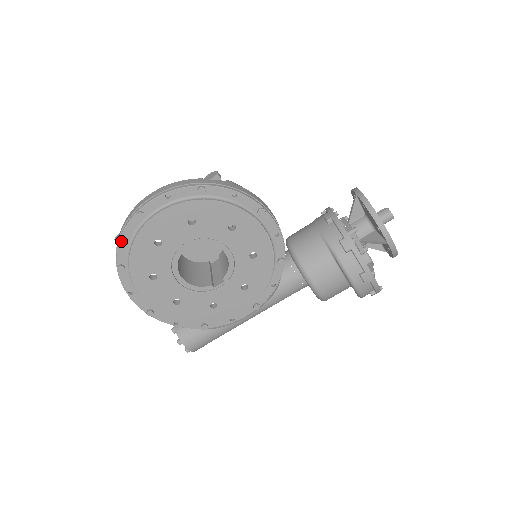
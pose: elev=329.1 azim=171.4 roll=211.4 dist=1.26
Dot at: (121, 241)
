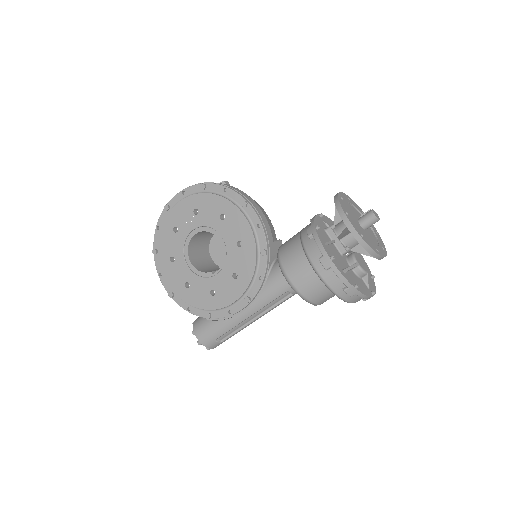
Dot at: (157, 229)
